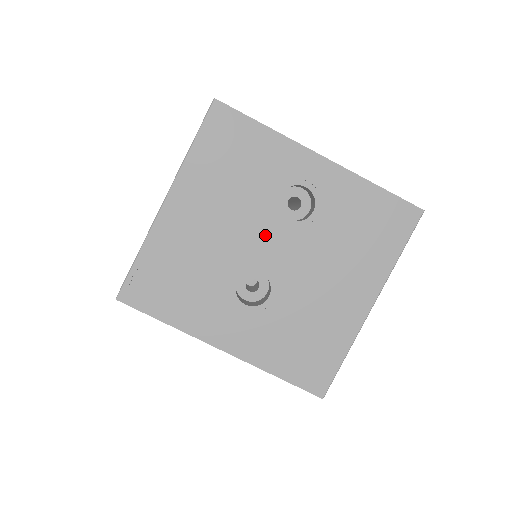
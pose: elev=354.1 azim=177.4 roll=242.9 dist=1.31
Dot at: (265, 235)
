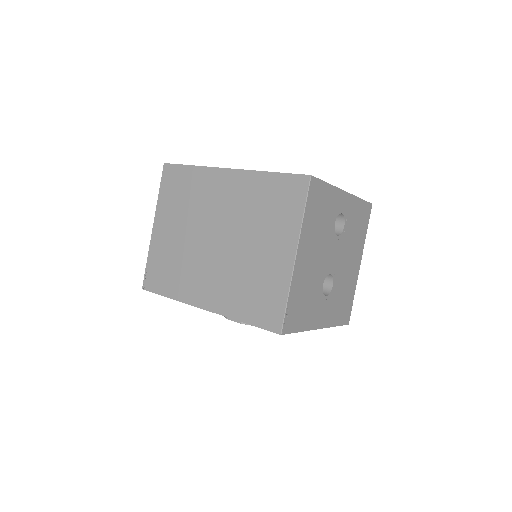
Dot at: (331, 251)
